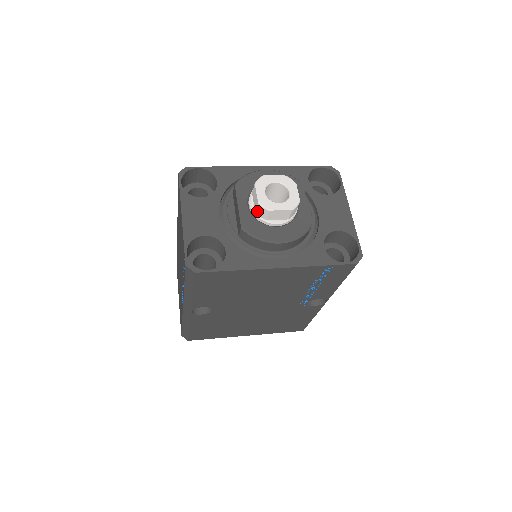
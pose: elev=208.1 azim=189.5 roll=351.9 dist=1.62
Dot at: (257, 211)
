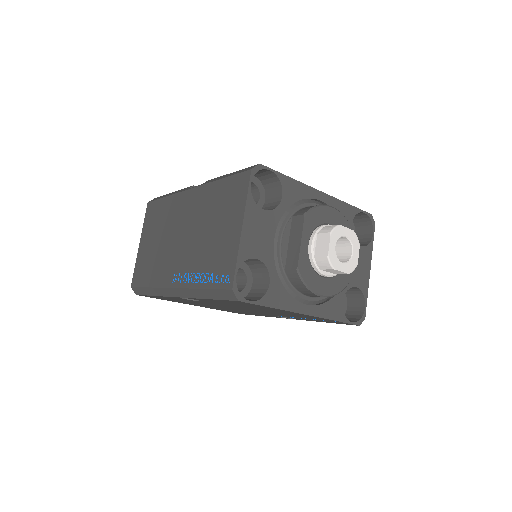
Dot at: (318, 259)
